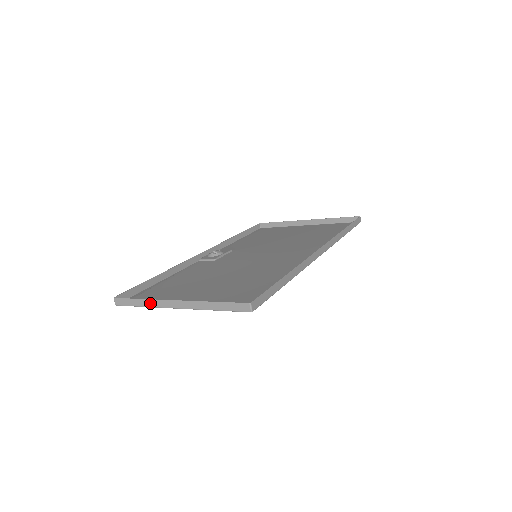
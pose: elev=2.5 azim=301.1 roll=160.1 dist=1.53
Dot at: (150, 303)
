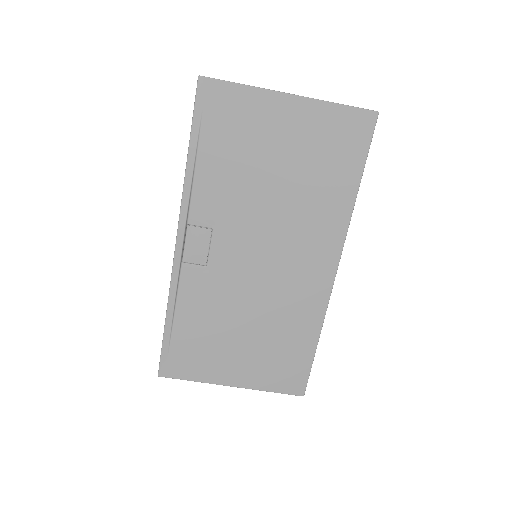
Dot at: (255, 87)
